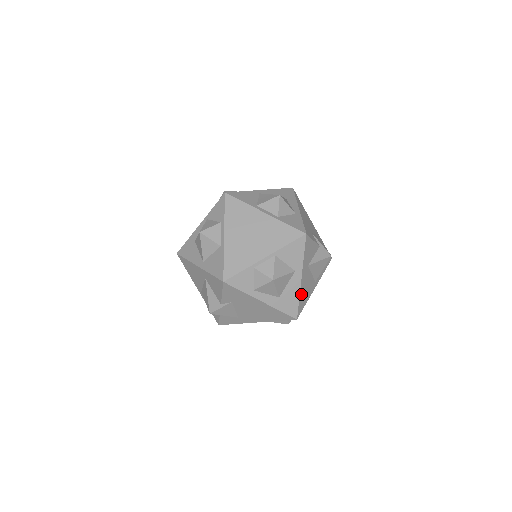
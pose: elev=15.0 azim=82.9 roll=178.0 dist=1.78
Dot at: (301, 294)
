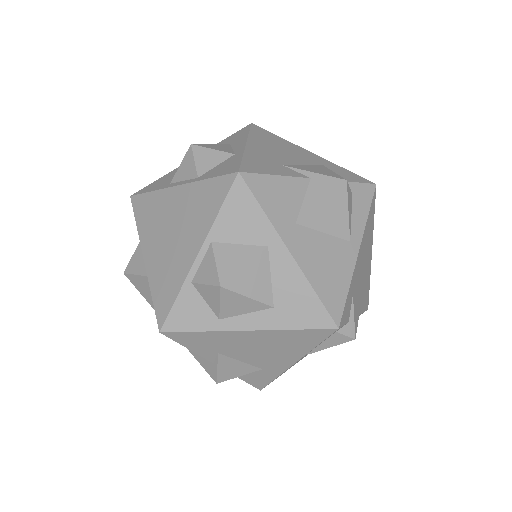
Dot at: (315, 279)
